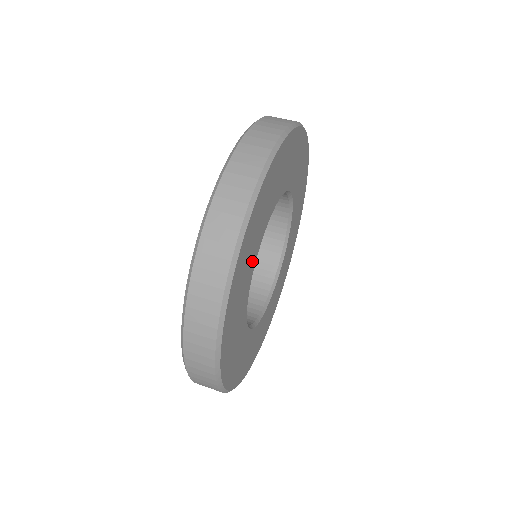
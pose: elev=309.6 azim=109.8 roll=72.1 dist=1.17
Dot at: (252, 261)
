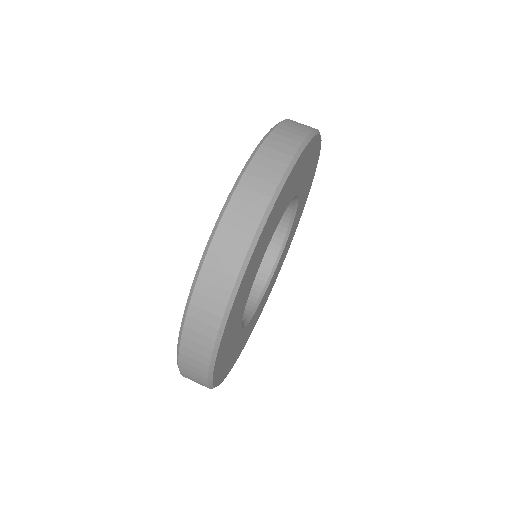
Dot at: (236, 333)
